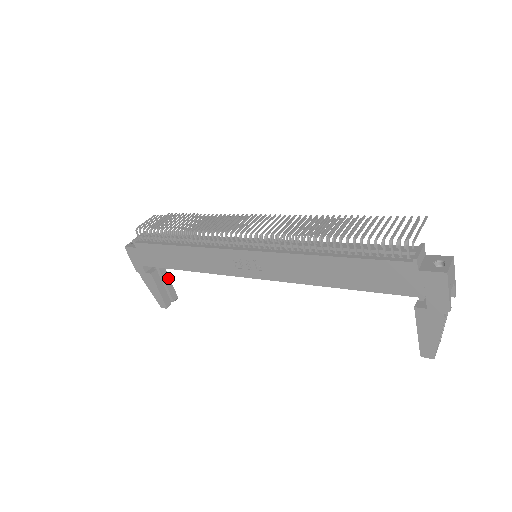
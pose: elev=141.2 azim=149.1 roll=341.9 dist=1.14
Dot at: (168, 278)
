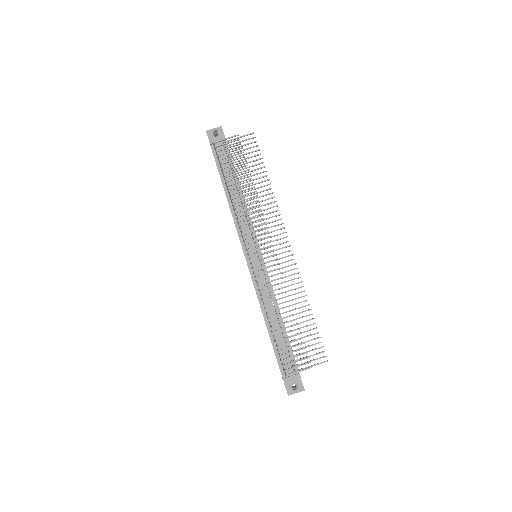
Dot at: occluded
